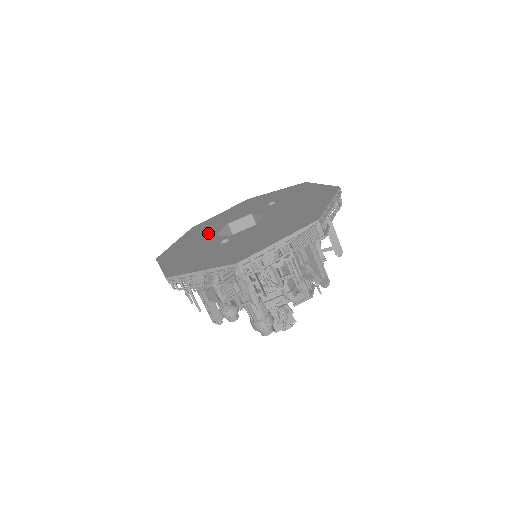
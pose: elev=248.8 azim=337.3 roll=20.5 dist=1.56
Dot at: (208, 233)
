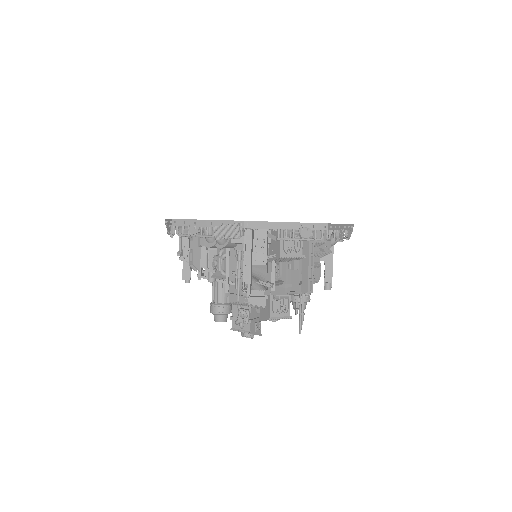
Dot at: occluded
